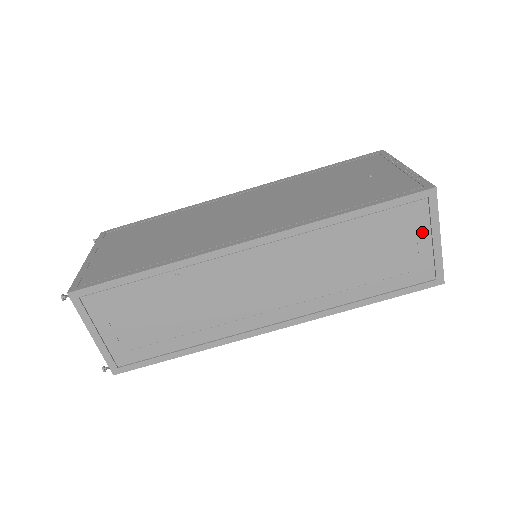
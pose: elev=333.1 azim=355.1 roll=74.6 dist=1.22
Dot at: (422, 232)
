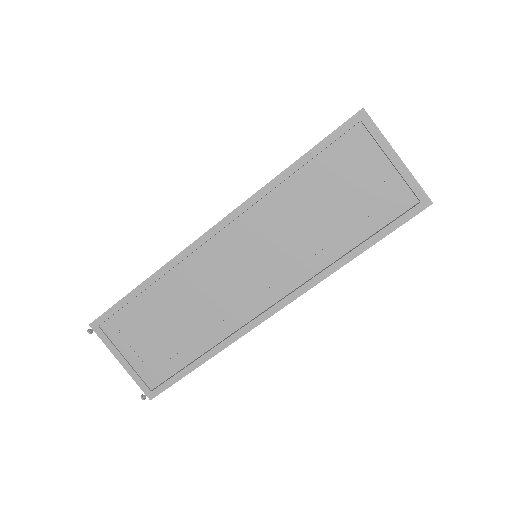
Dot at: (375, 157)
